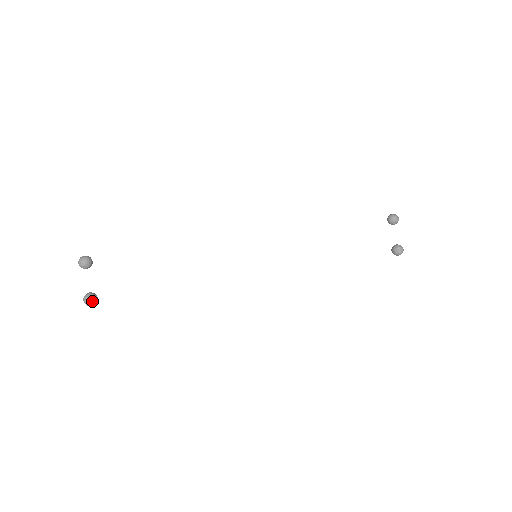
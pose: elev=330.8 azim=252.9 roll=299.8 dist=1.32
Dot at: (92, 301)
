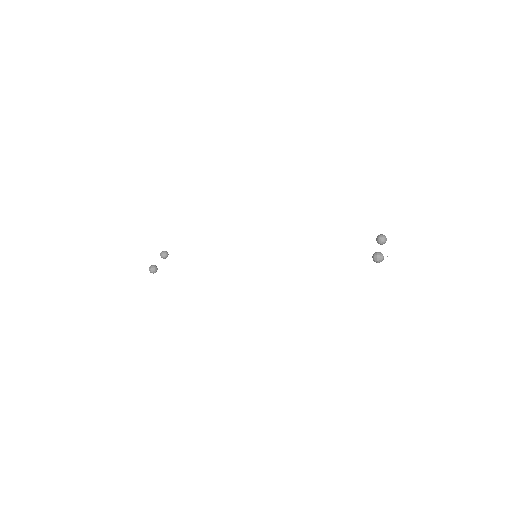
Dot at: (152, 267)
